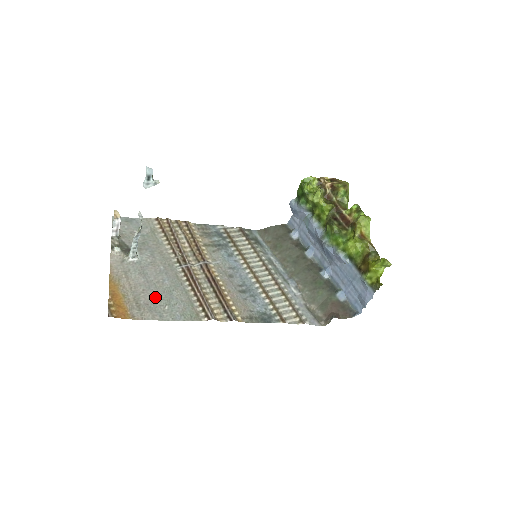
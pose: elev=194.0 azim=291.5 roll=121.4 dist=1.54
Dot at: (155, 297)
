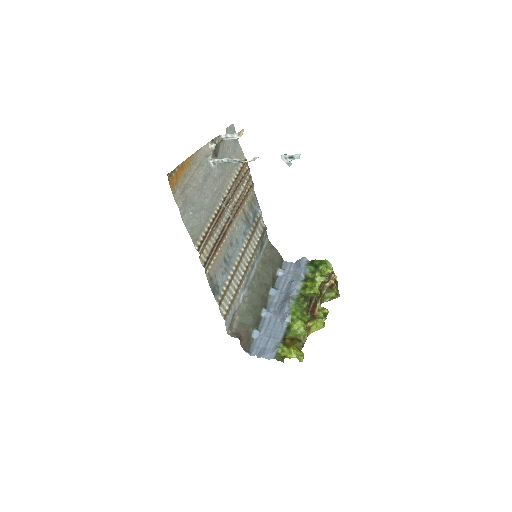
Dot at: (194, 199)
